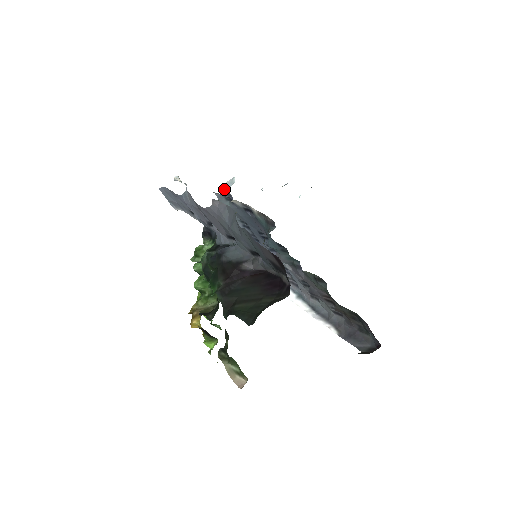
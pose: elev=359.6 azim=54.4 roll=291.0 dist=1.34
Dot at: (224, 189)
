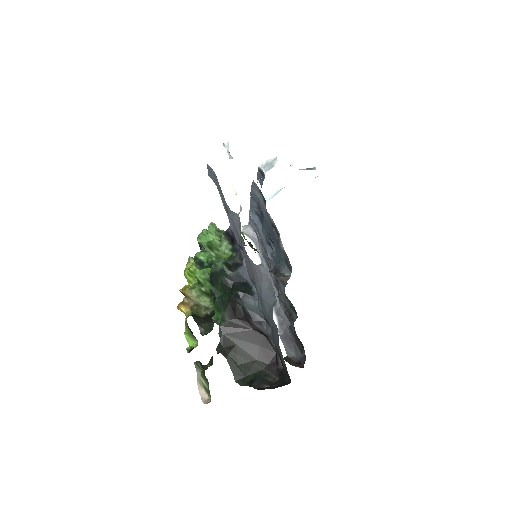
Dot at: (262, 168)
